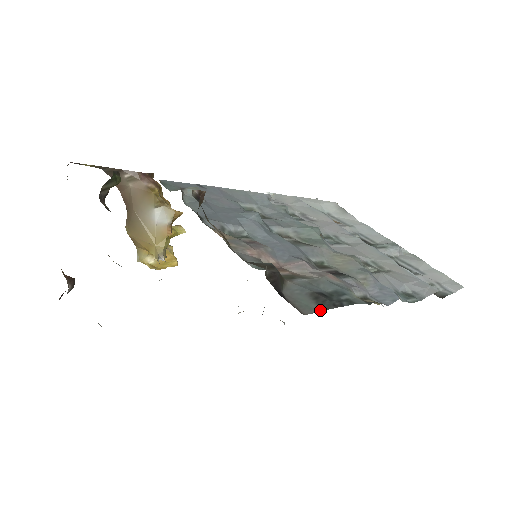
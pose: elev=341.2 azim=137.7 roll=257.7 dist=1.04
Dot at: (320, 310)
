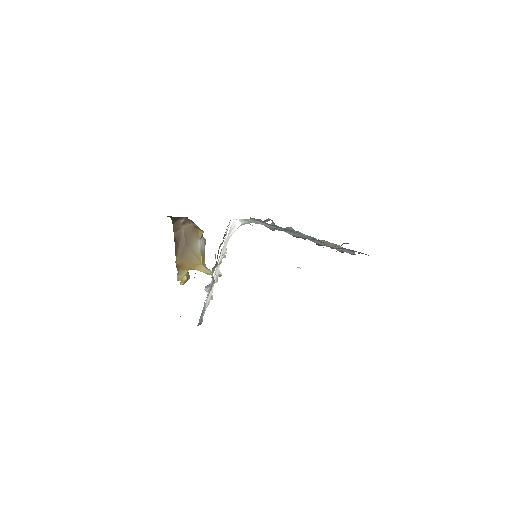
Dot at: occluded
